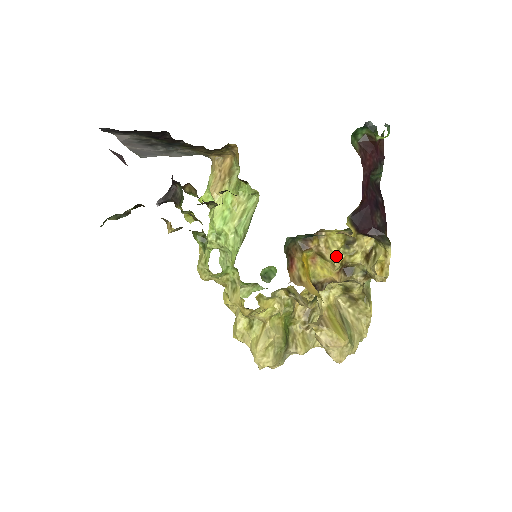
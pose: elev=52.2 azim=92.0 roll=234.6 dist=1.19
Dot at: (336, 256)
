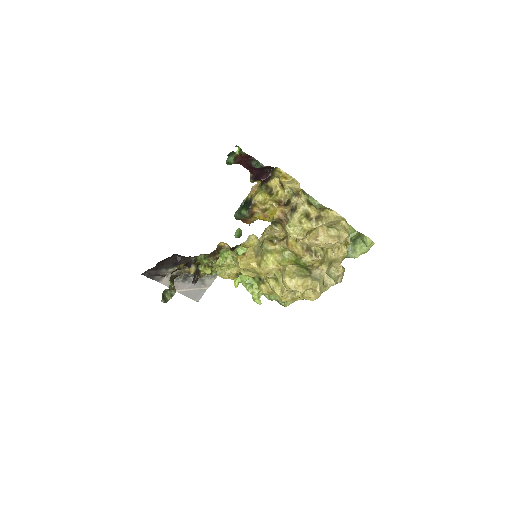
Dot at: (268, 201)
